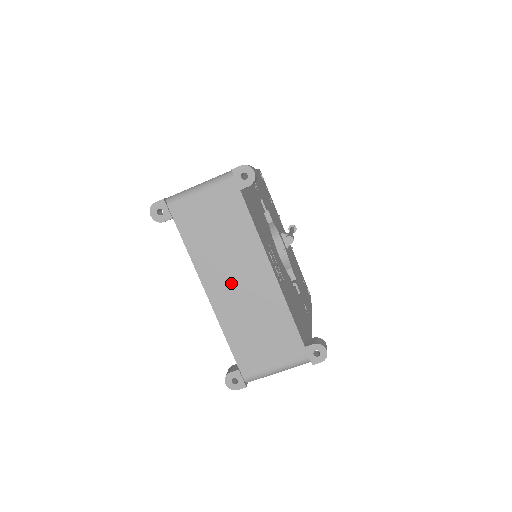
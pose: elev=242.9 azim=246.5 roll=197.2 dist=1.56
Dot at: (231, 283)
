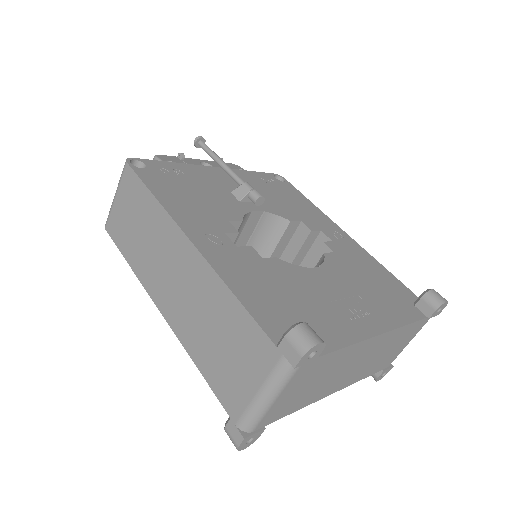
Dot at: (348, 373)
